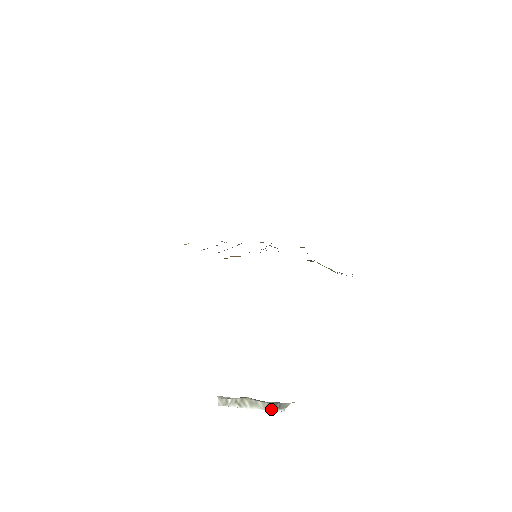
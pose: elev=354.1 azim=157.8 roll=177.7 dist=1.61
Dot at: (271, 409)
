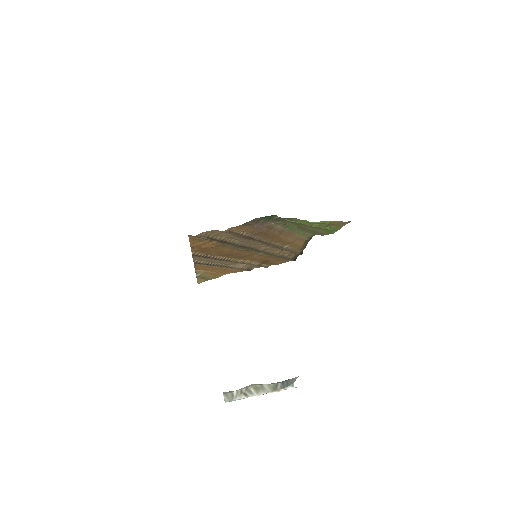
Dot at: (278, 389)
